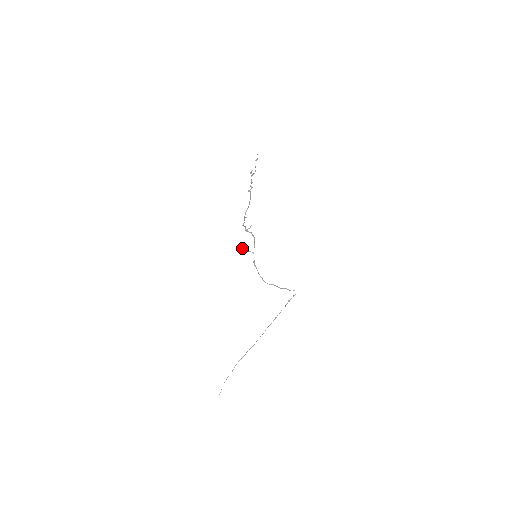
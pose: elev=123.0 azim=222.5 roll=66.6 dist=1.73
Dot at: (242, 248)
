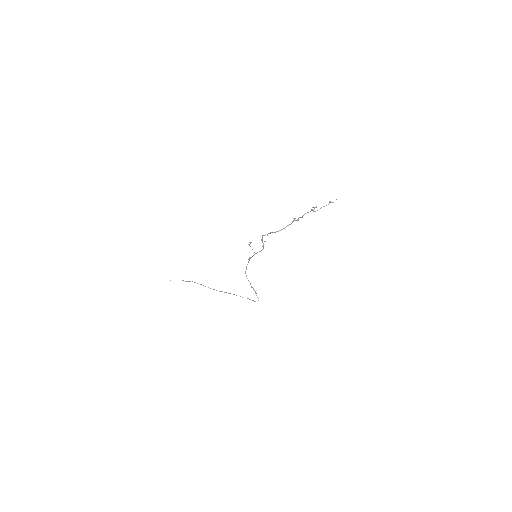
Dot at: (249, 244)
